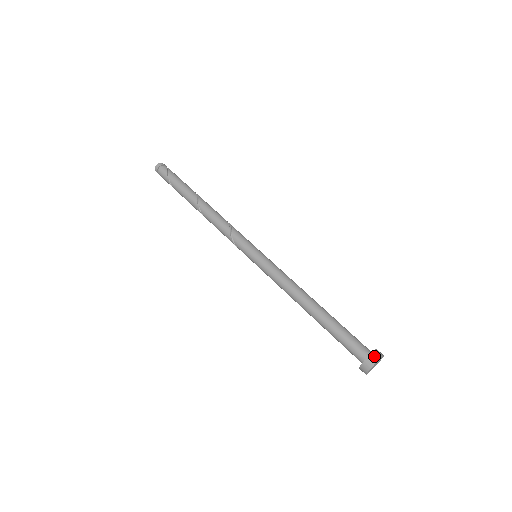
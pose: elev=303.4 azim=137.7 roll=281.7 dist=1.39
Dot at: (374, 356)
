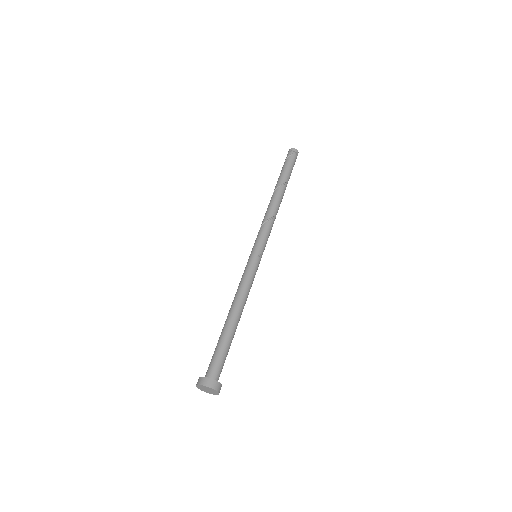
Dot at: (200, 380)
